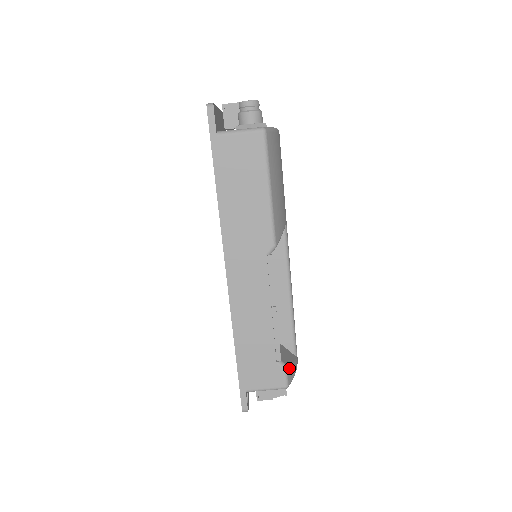
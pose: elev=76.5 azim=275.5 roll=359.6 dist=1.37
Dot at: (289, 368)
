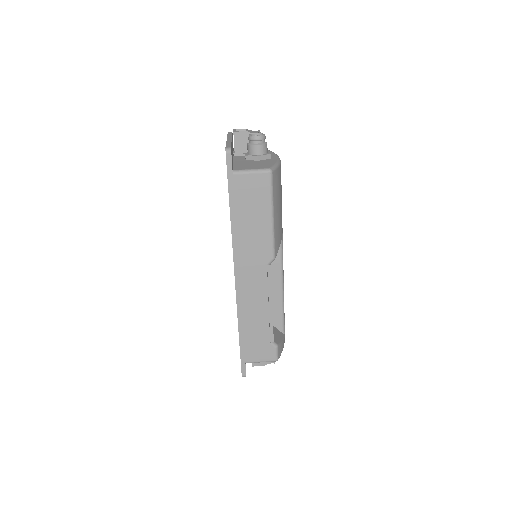
Dot at: (279, 346)
